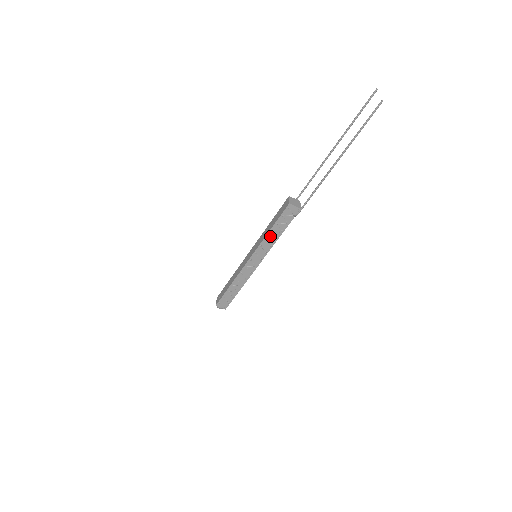
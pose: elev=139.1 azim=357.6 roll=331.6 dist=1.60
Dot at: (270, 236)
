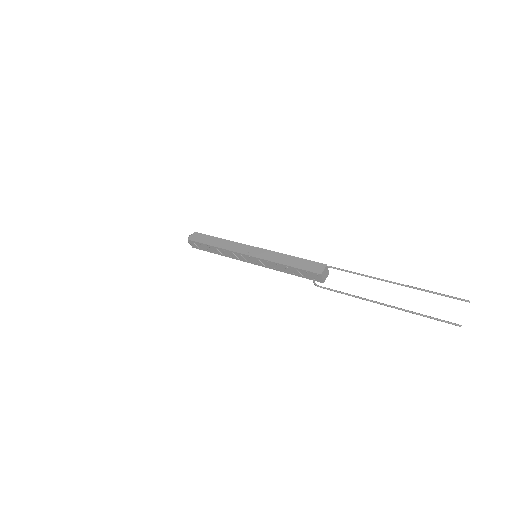
Dot at: (282, 266)
